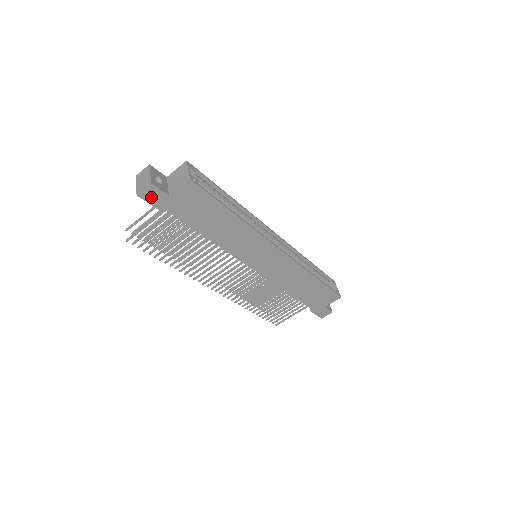
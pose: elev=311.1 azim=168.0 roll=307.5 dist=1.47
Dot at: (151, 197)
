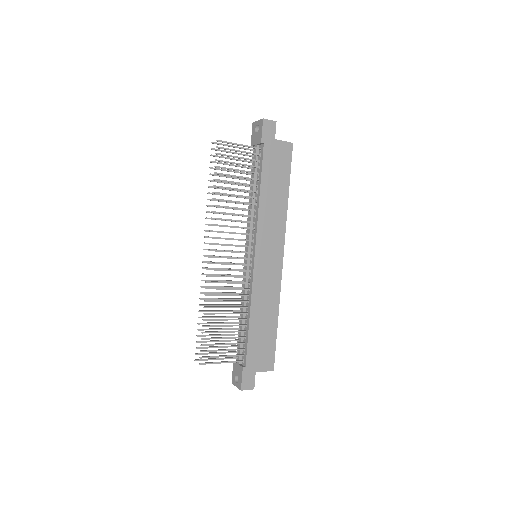
Dot at: (267, 128)
